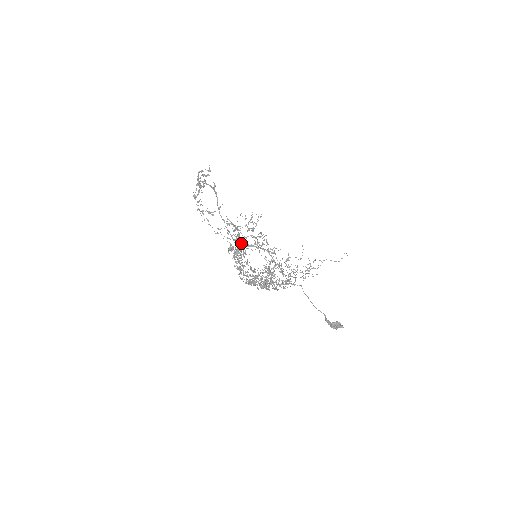
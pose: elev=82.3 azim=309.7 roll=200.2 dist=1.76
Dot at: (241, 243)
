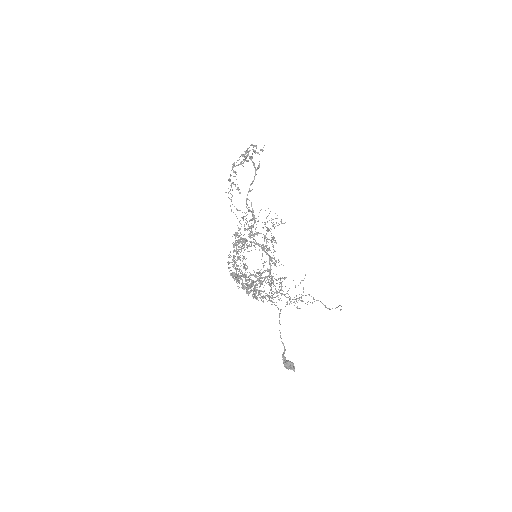
Dot at: (250, 236)
